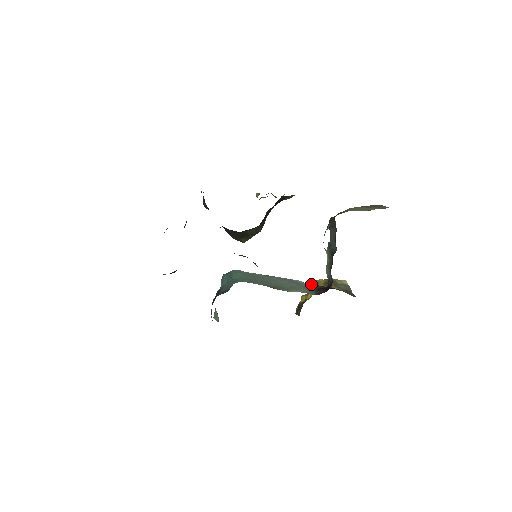
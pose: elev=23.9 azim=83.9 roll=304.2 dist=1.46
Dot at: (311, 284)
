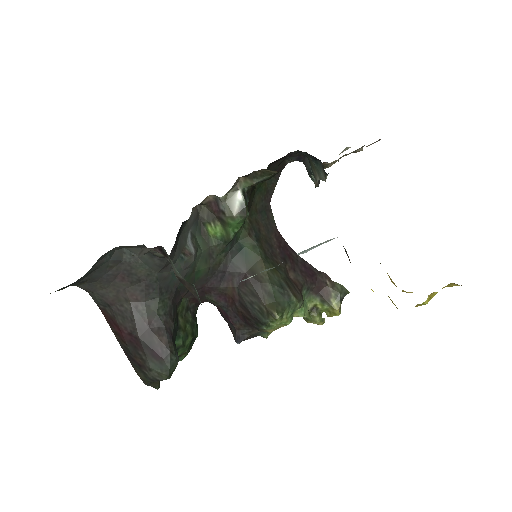
Dot at: occluded
